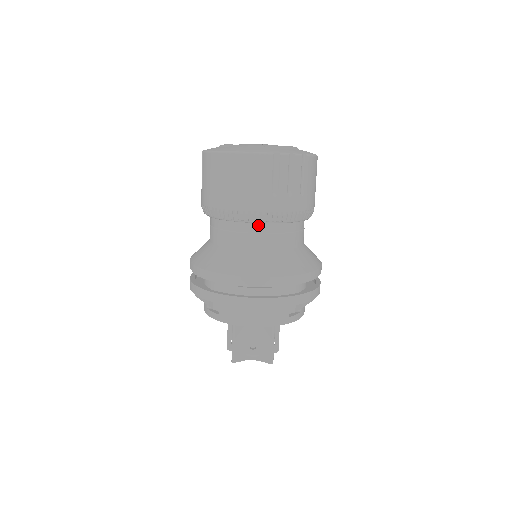
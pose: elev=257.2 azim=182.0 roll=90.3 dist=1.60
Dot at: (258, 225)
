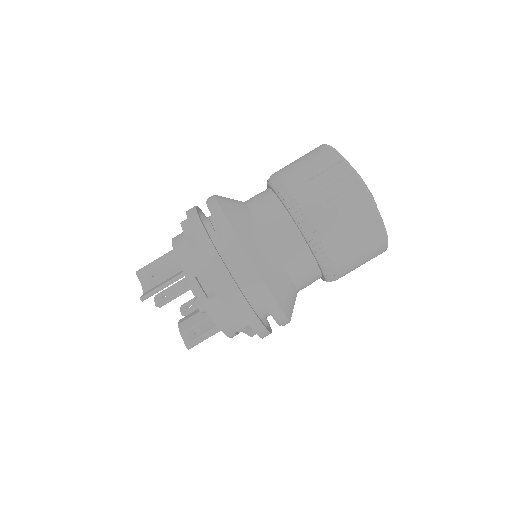
Dot at: (274, 196)
